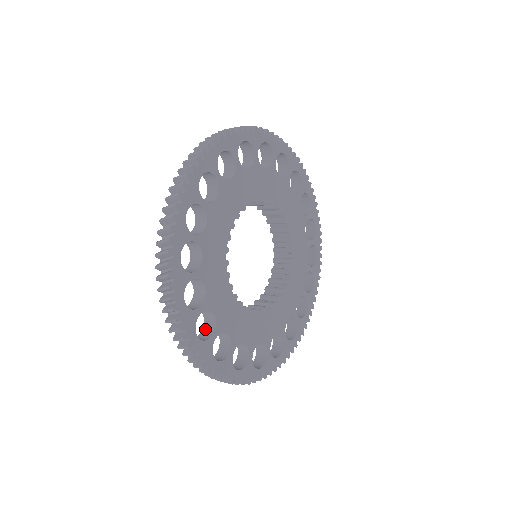
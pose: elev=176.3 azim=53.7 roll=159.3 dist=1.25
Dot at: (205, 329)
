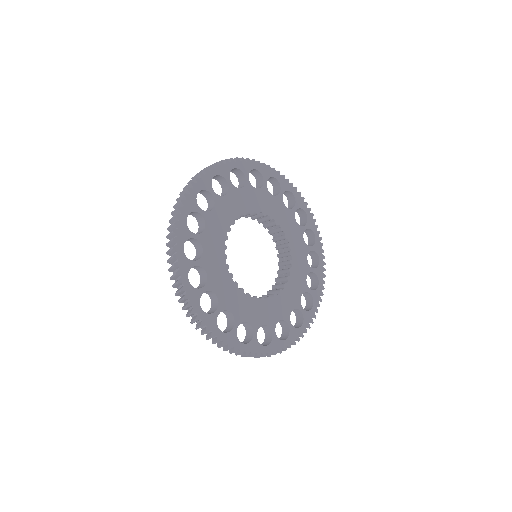
Dot at: (247, 331)
